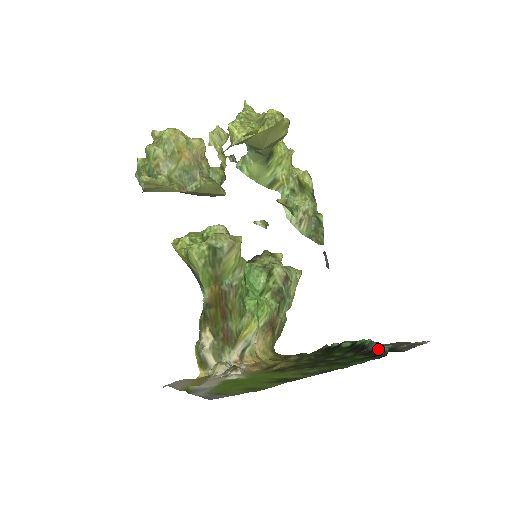
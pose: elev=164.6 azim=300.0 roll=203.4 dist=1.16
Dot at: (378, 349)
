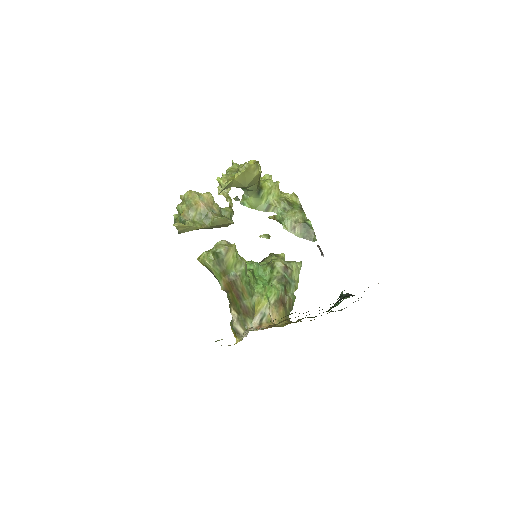
Dot at: (344, 296)
